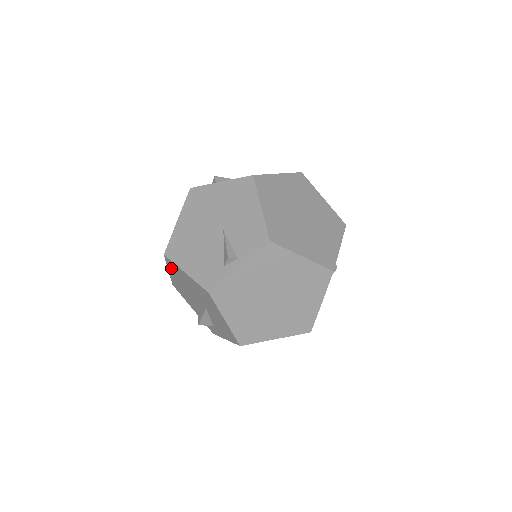
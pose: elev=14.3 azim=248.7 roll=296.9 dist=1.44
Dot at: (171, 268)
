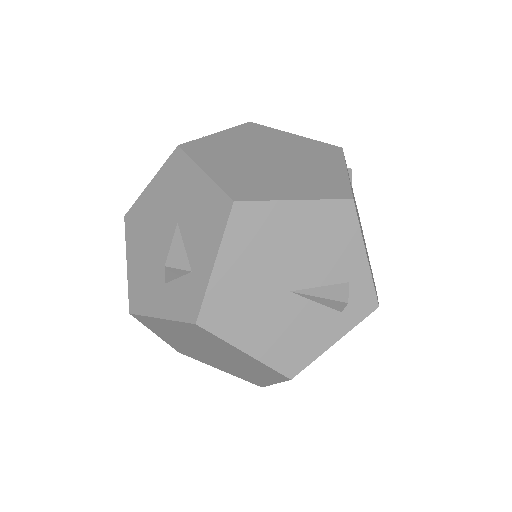
Dot at: (131, 235)
